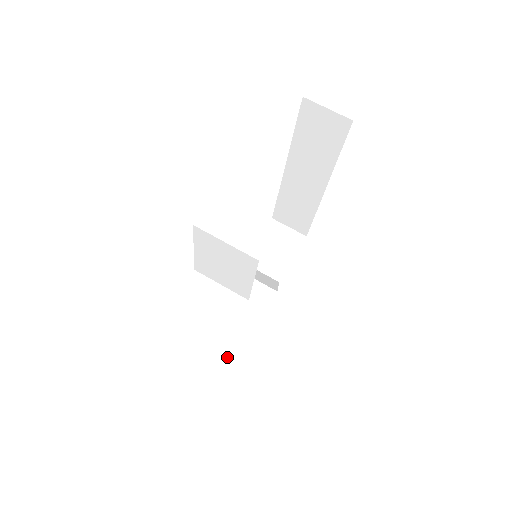
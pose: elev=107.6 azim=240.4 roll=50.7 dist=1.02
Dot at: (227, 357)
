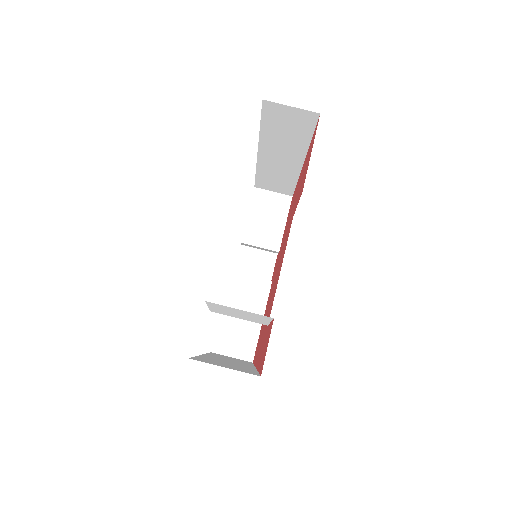
Dot at: (252, 338)
